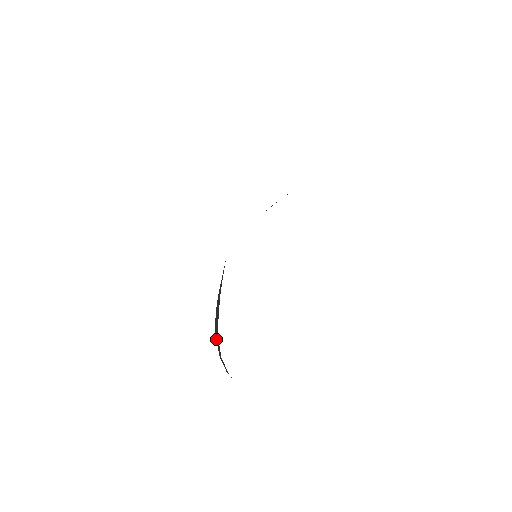
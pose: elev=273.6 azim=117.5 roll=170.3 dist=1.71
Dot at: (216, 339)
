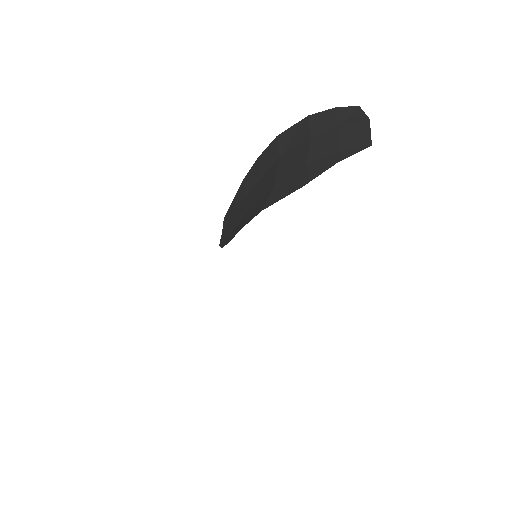
Dot at: occluded
